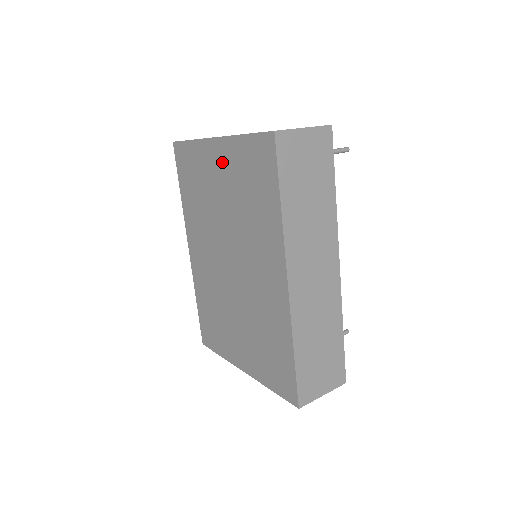
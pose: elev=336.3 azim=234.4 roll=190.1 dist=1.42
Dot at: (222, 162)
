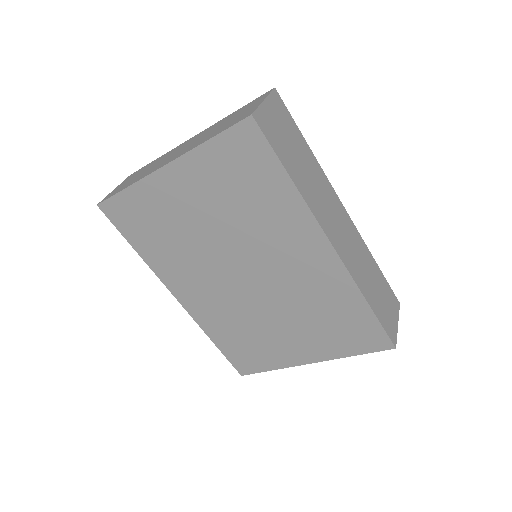
Dot at: (187, 185)
